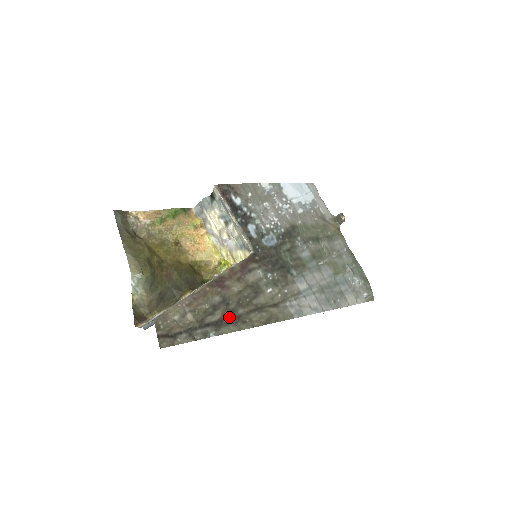
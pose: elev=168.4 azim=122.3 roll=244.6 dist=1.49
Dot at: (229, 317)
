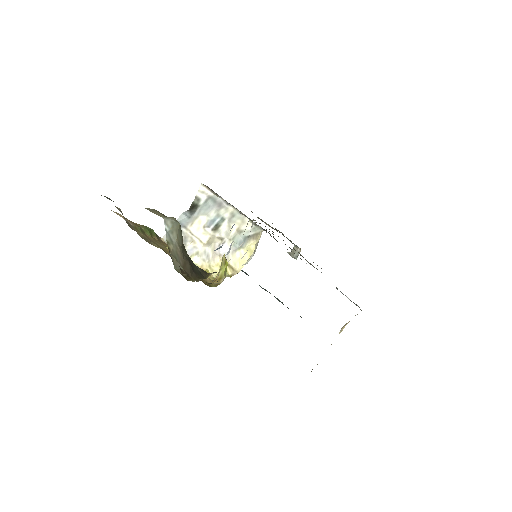
Dot at: occluded
